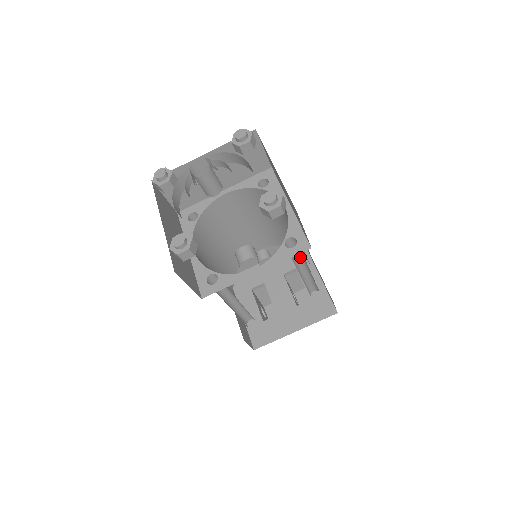
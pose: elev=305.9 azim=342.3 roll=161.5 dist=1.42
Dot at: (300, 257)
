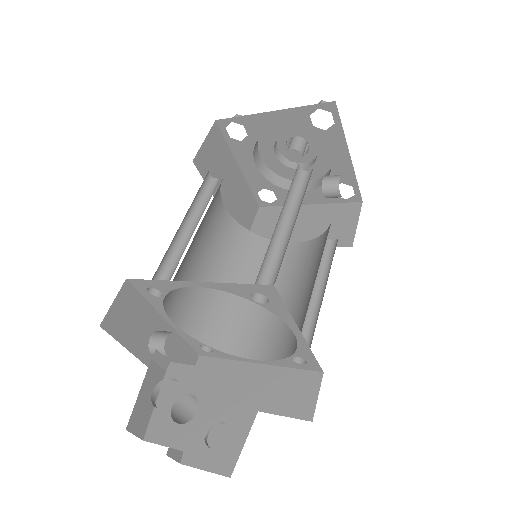
Dot at: (317, 273)
